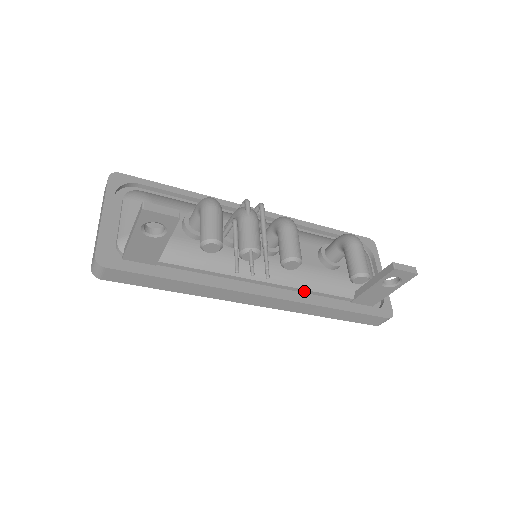
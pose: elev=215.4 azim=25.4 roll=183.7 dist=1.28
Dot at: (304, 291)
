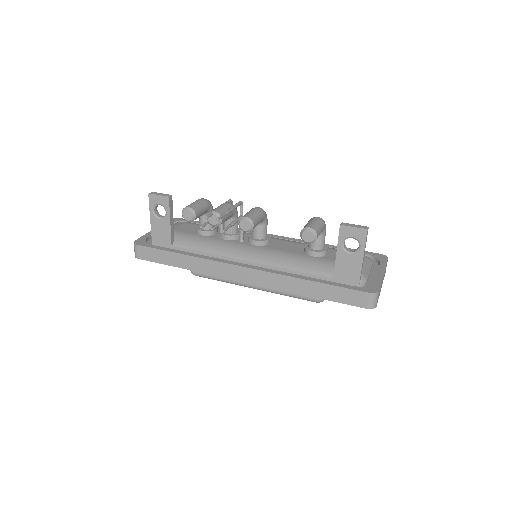
Dot at: (284, 271)
